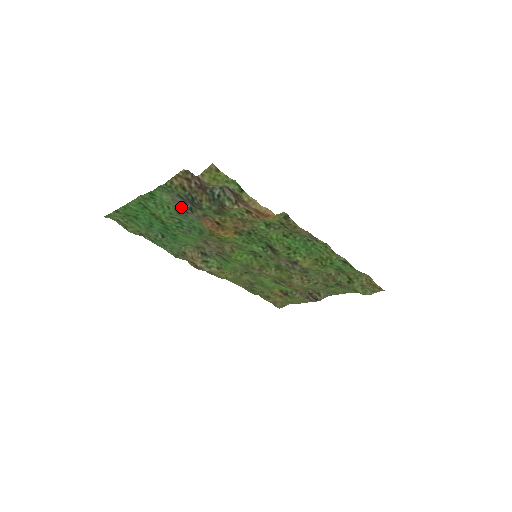
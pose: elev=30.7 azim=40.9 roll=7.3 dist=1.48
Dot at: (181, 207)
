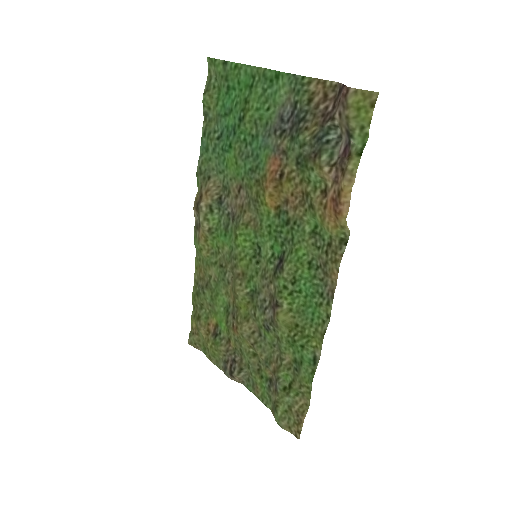
Dot at: (278, 120)
